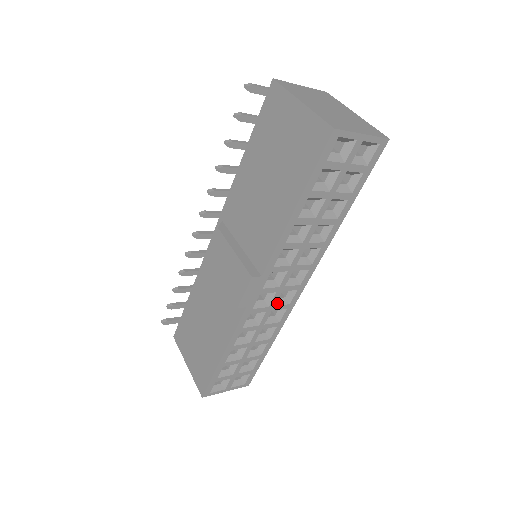
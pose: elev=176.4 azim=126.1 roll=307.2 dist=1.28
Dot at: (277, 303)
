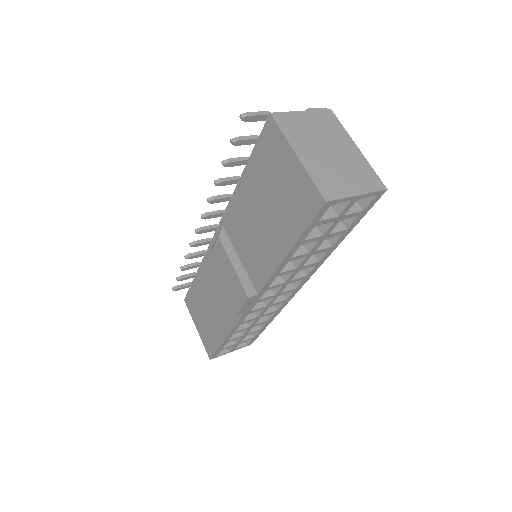
Dot at: (274, 301)
